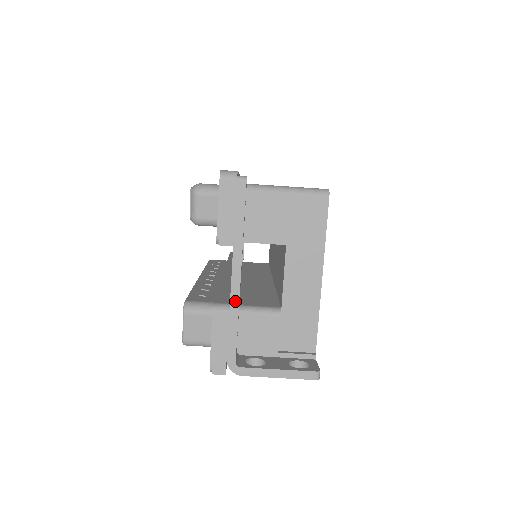
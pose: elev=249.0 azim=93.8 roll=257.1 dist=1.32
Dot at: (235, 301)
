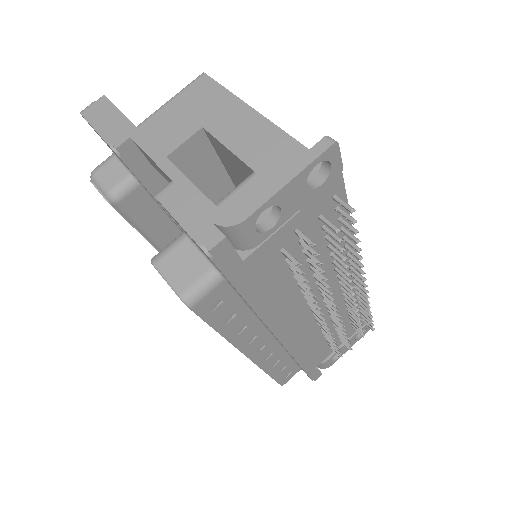
Dot at: (170, 169)
